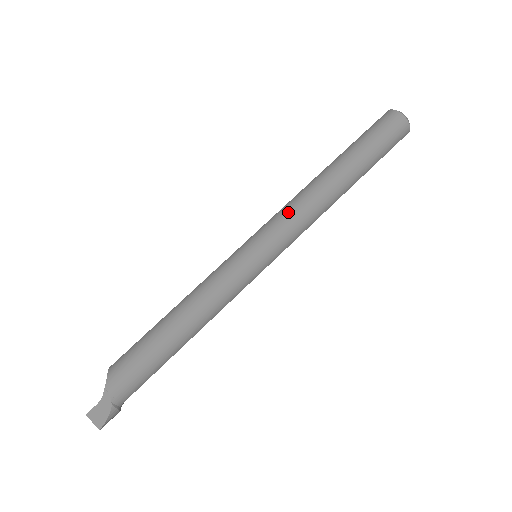
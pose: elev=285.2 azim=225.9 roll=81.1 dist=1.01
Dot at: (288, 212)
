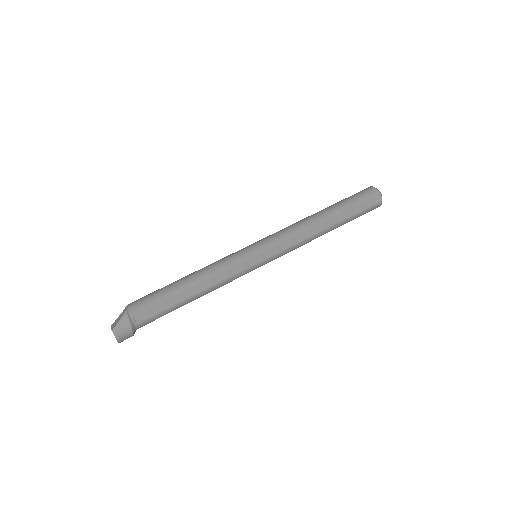
Dot at: occluded
